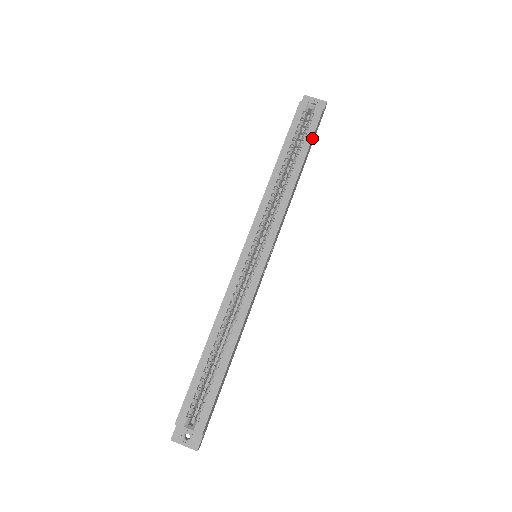
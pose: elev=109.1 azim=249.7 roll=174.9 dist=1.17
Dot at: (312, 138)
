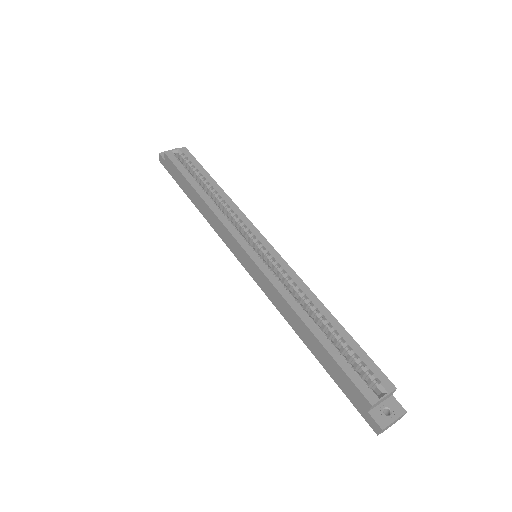
Dot at: (200, 165)
